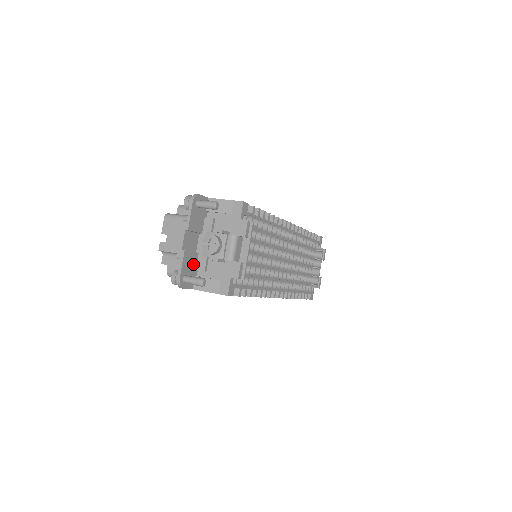
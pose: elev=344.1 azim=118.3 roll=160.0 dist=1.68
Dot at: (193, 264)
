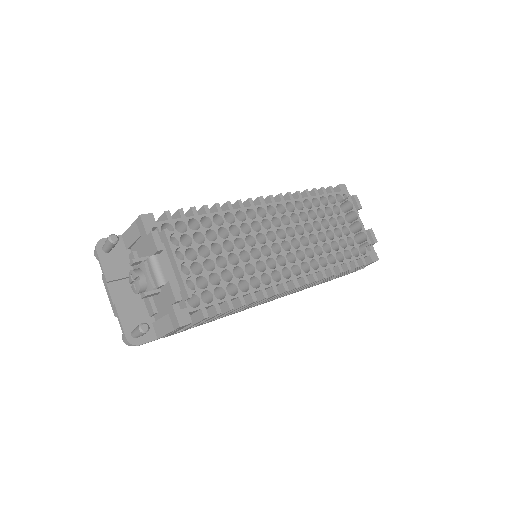
Dot at: (141, 312)
